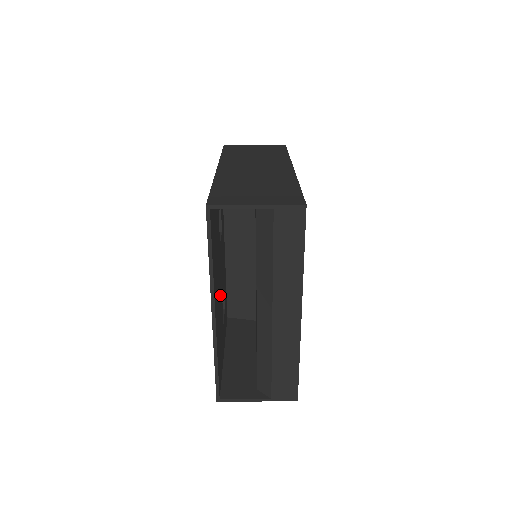
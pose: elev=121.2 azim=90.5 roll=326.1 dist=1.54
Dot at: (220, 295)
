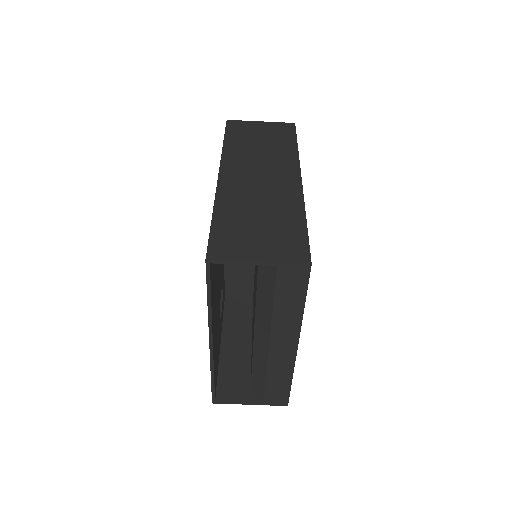
Dot at: (218, 305)
